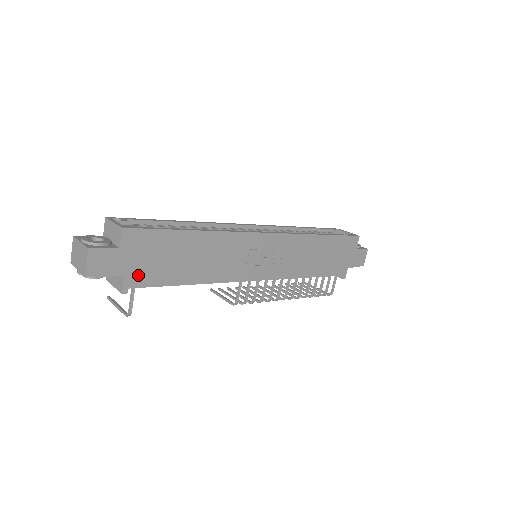
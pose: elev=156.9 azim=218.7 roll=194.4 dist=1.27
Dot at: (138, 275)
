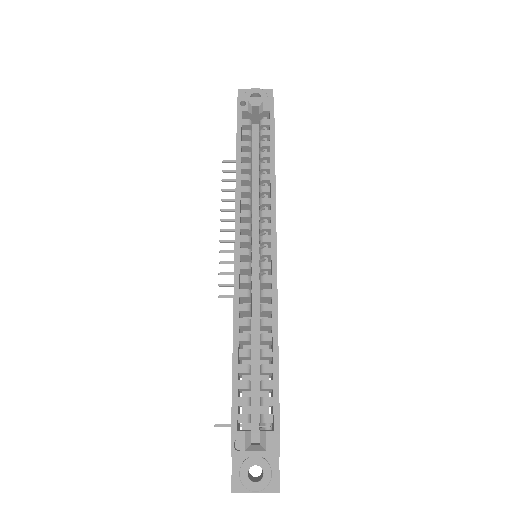
Dot at: occluded
